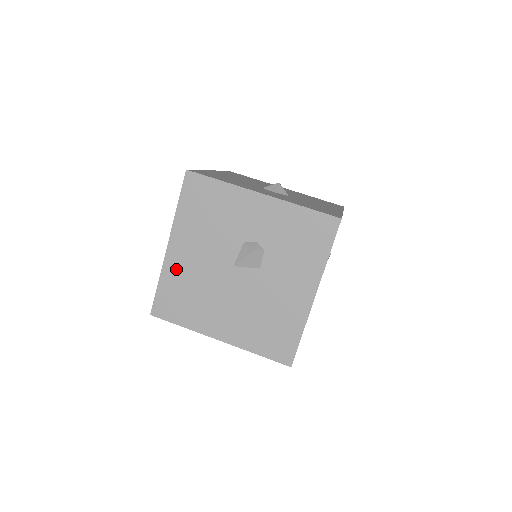
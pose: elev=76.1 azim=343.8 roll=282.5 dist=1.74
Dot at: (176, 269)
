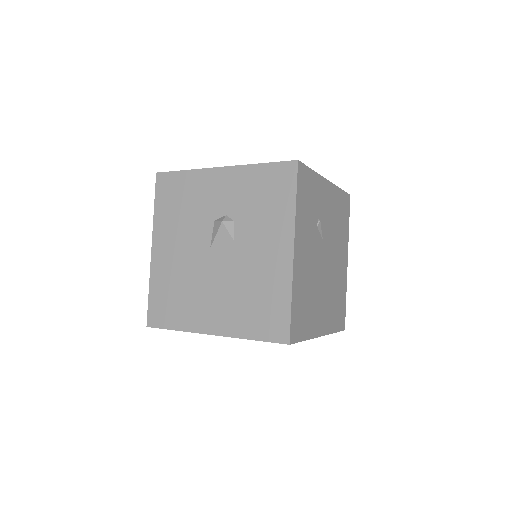
Dot at: (162, 270)
